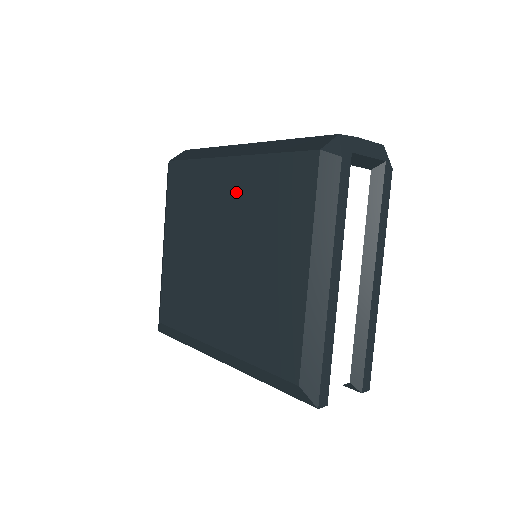
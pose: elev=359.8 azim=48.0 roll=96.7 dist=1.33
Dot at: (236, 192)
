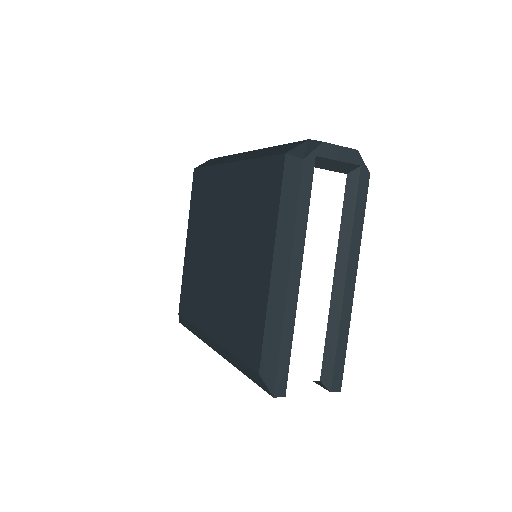
Dot at: (232, 194)
